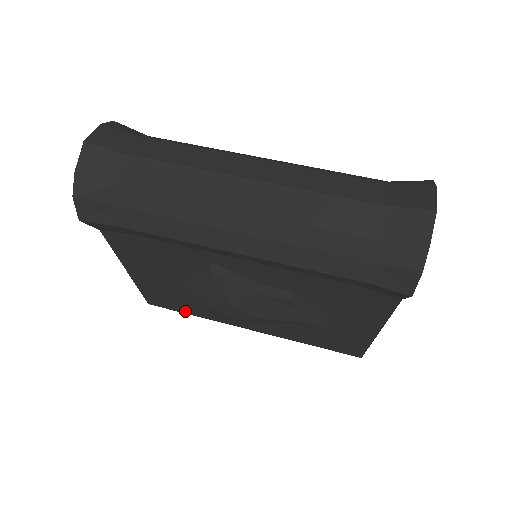
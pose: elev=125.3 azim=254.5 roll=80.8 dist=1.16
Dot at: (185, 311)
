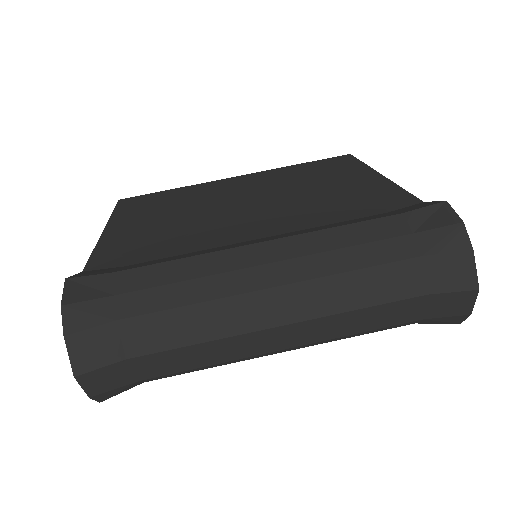
Dot at: occluded
